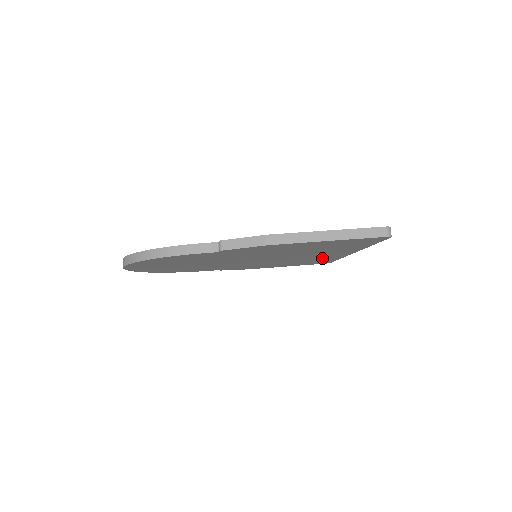
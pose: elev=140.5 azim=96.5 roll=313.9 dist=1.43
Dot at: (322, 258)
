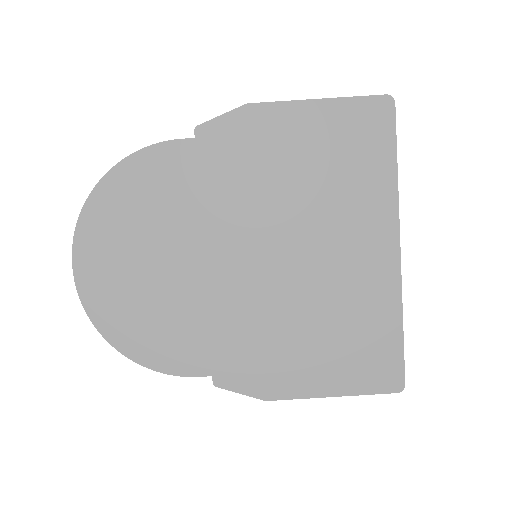
Dot at: occluded
